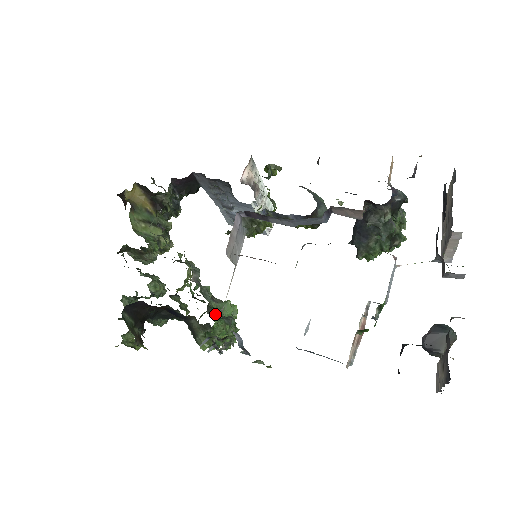
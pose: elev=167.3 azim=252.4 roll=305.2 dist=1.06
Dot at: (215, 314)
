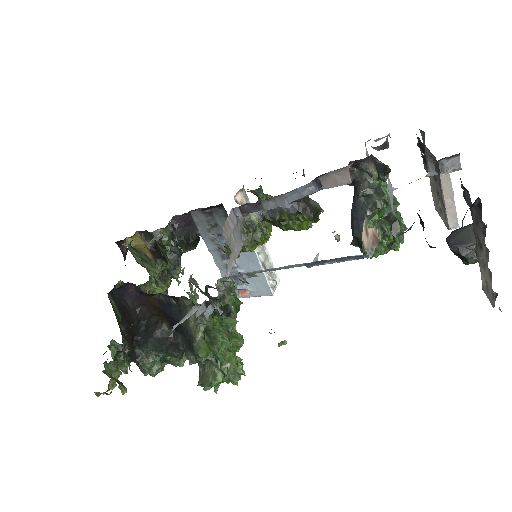
Dot at: occluded
